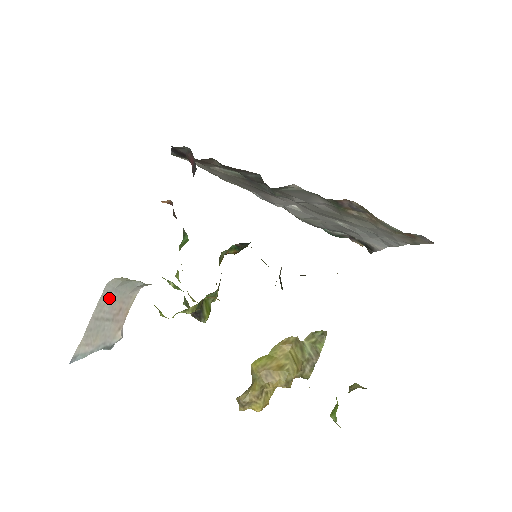
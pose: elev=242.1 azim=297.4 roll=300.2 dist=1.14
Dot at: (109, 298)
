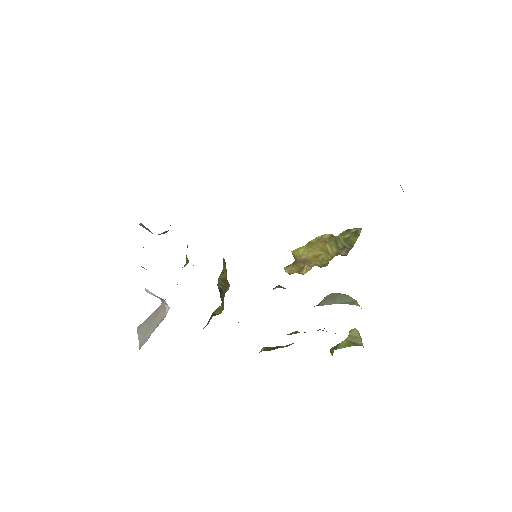
Dot at: (144, 324)
